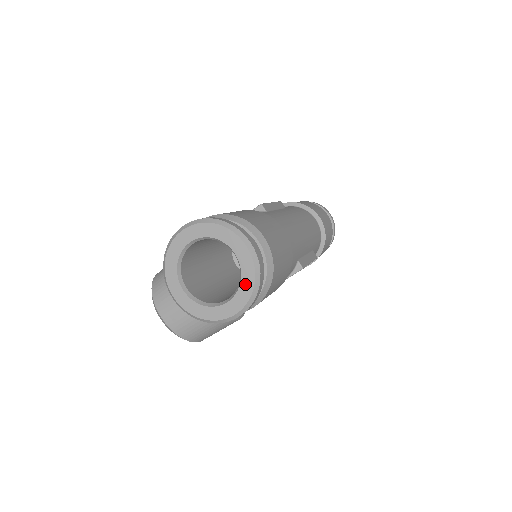
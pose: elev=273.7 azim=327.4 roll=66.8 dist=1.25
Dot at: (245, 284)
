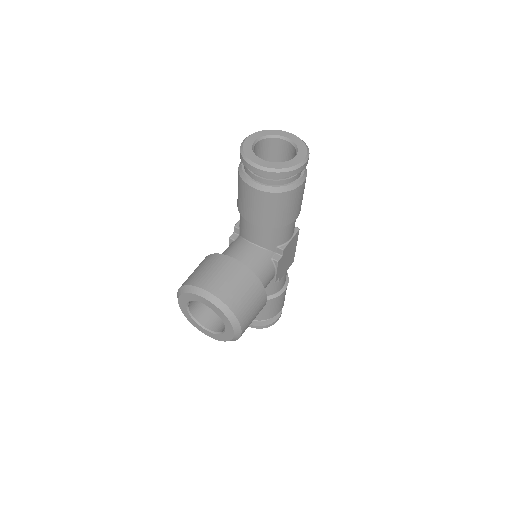
Dot at: (300, 146)
